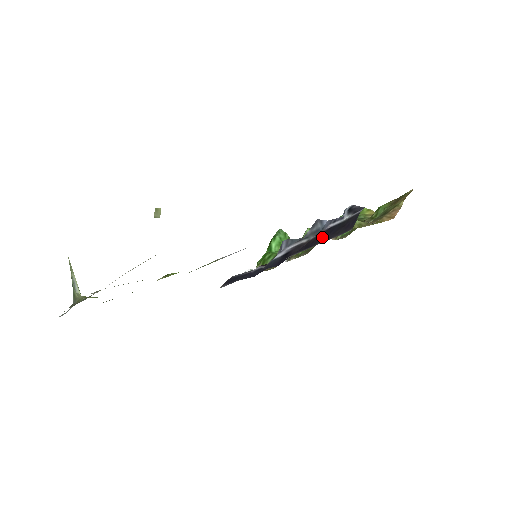
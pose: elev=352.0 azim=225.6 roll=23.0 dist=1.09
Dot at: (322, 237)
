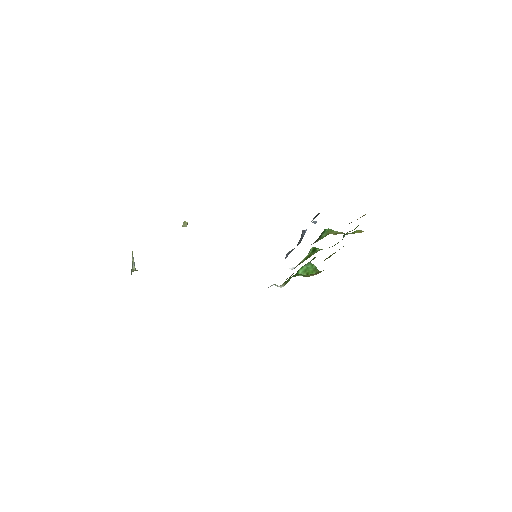
Dot at: occluded
